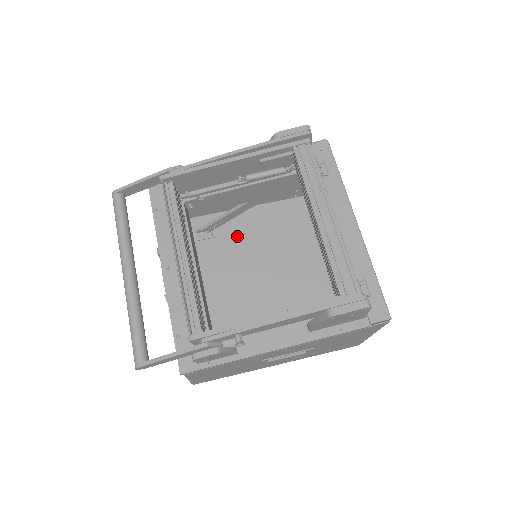
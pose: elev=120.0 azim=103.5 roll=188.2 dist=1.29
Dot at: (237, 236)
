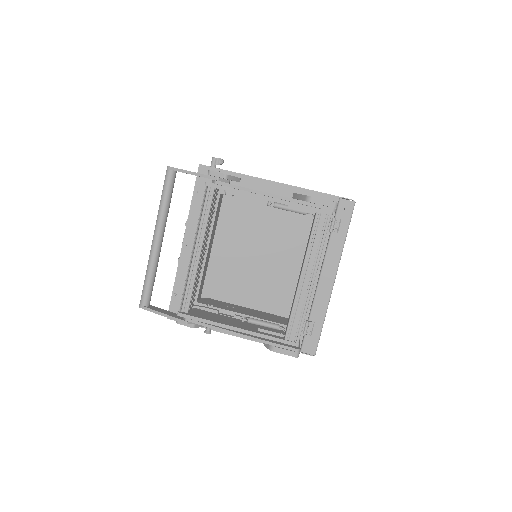
Dot at: (260, 207)
